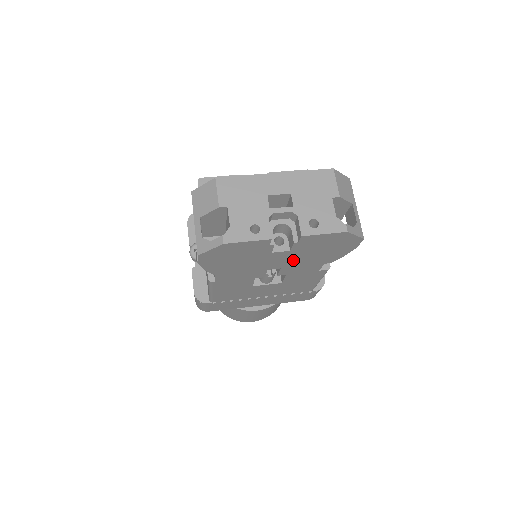
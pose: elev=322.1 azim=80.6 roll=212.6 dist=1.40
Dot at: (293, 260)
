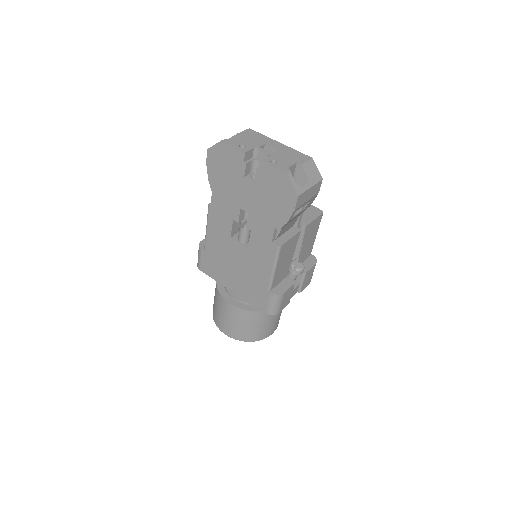
Dot at: (256, 203)
